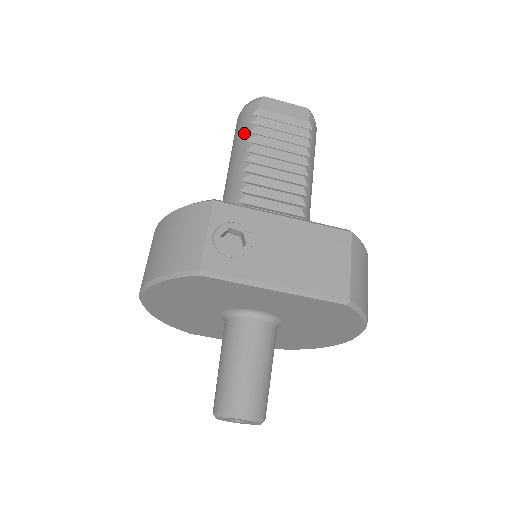
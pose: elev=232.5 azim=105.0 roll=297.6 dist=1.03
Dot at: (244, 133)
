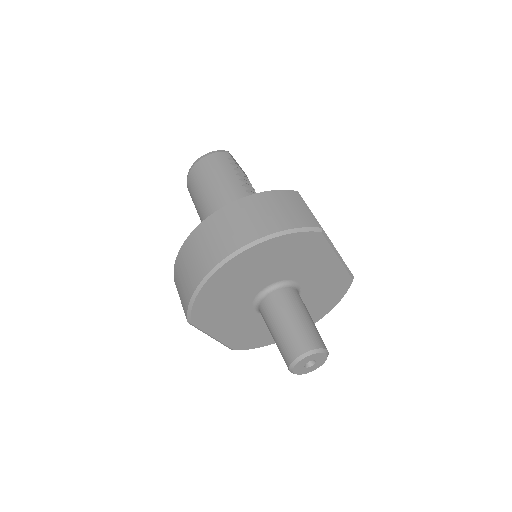
Dot at: (228, 168)
